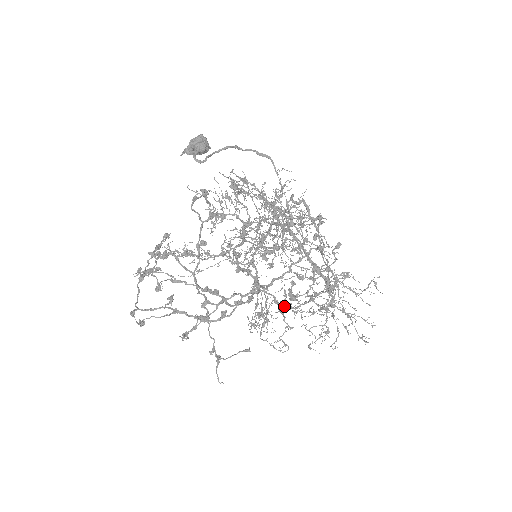
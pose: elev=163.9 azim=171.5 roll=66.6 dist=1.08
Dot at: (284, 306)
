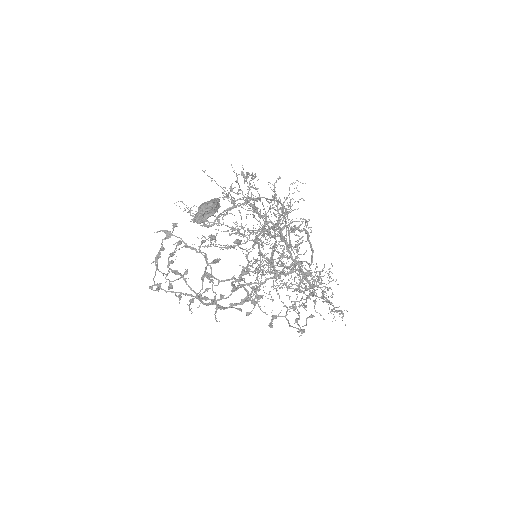
Dot at: (278, 270)
